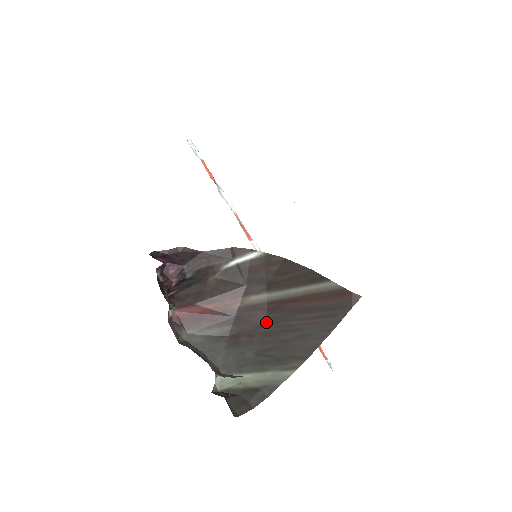
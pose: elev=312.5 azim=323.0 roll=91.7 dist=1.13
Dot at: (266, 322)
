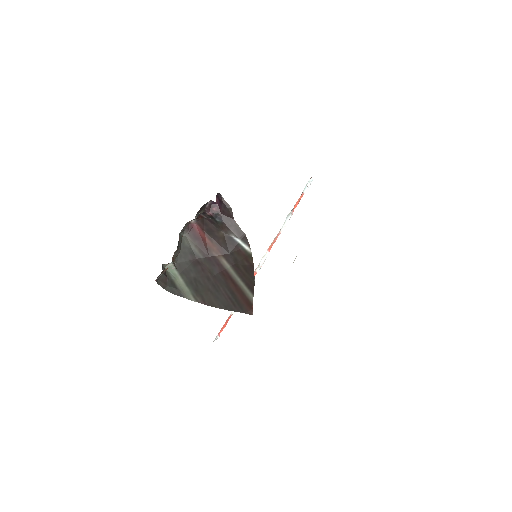
Dot at: (215, 274)
